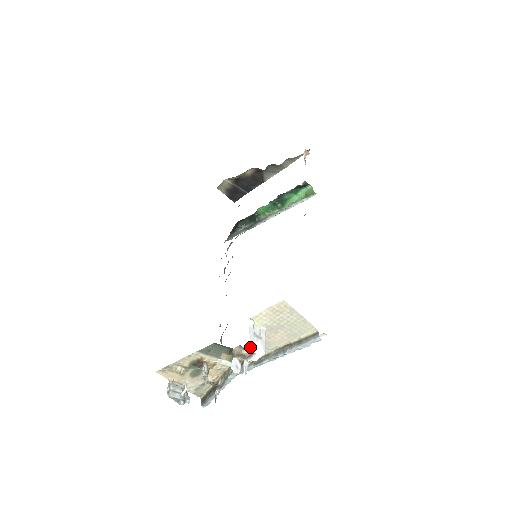
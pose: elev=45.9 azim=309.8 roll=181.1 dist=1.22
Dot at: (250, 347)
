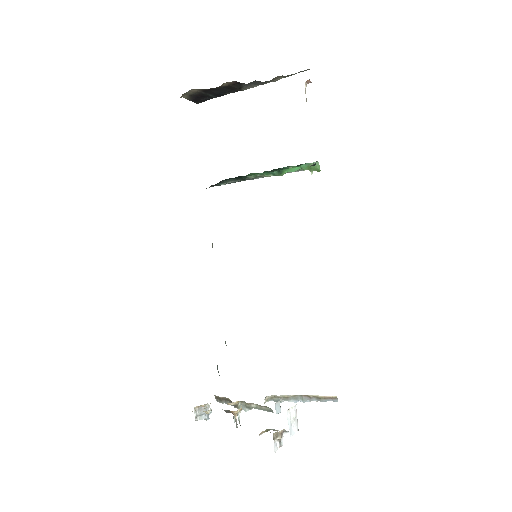
Dot at: occluded
